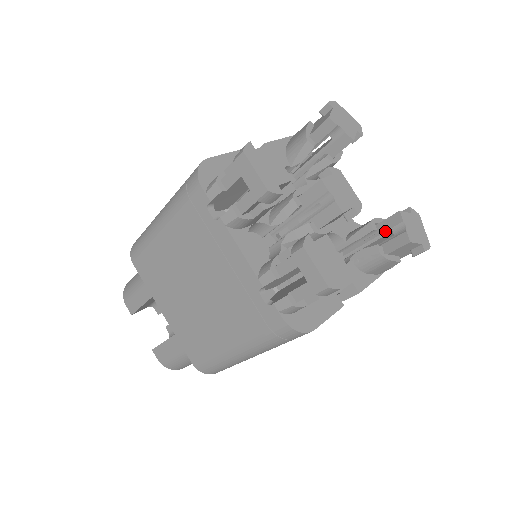
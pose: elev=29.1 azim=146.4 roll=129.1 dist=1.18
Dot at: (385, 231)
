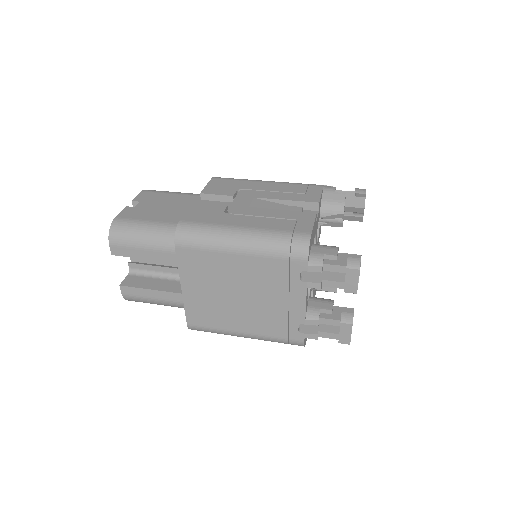
Dot at: occluded
